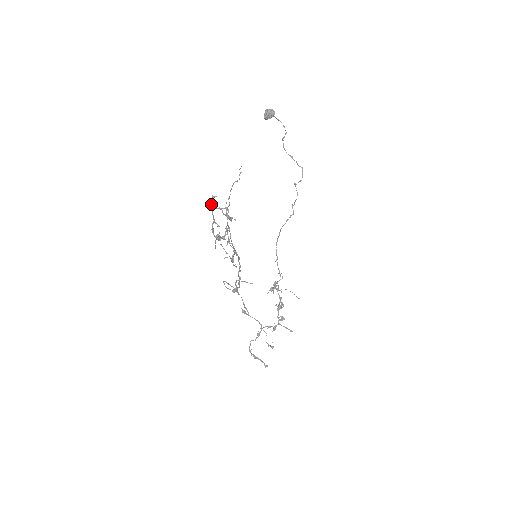
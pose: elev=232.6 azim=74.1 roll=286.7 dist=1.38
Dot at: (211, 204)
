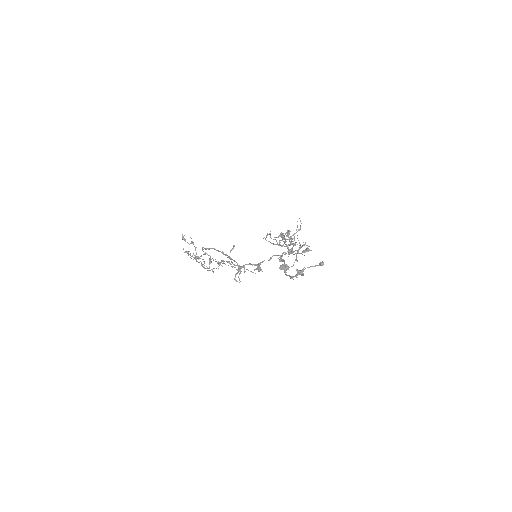
Dot at: occluded
